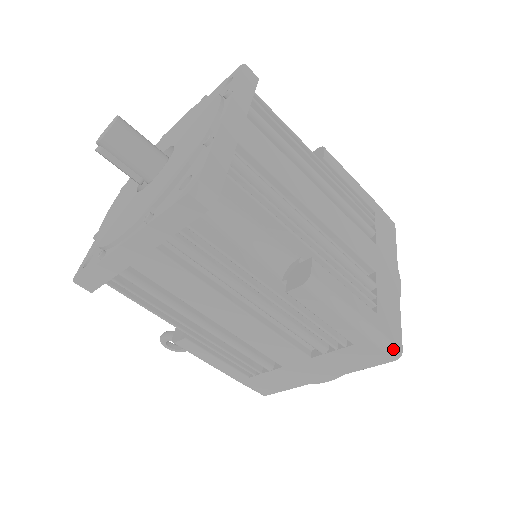
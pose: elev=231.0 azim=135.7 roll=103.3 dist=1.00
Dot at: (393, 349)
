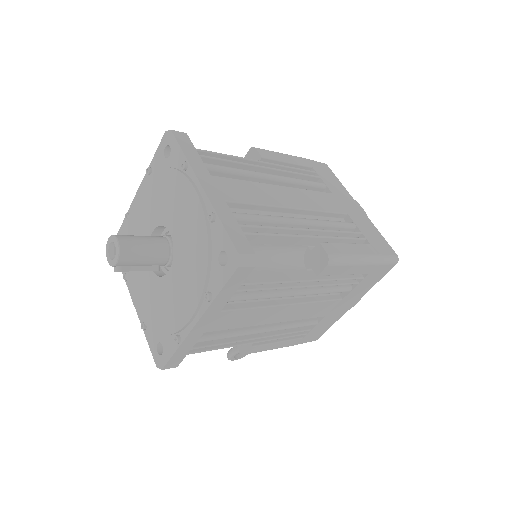
Dot at: (392, 259)
